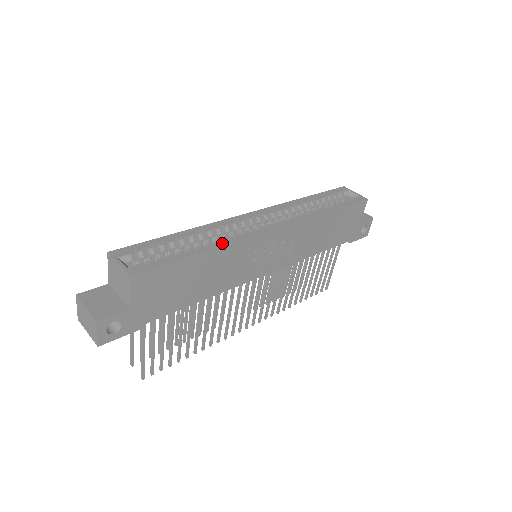
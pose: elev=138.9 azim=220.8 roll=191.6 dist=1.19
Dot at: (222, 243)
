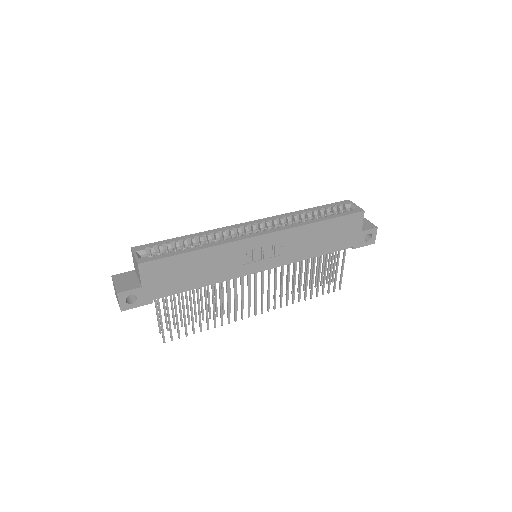
Dot at: (214, 244)
